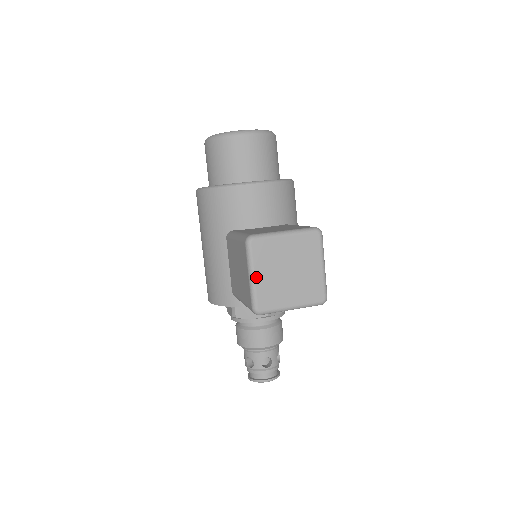
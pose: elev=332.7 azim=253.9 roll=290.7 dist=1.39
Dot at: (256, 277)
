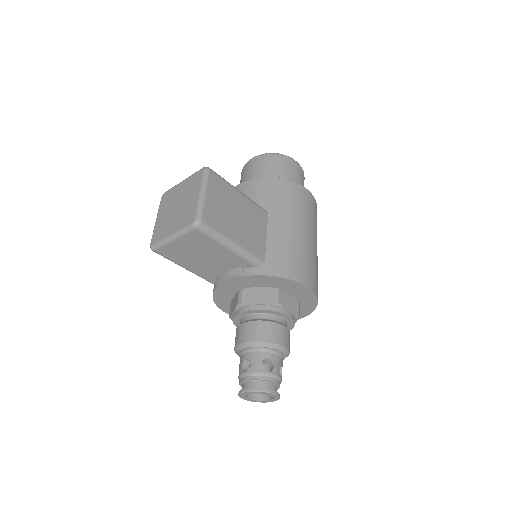
Dot at: (157, 219)
